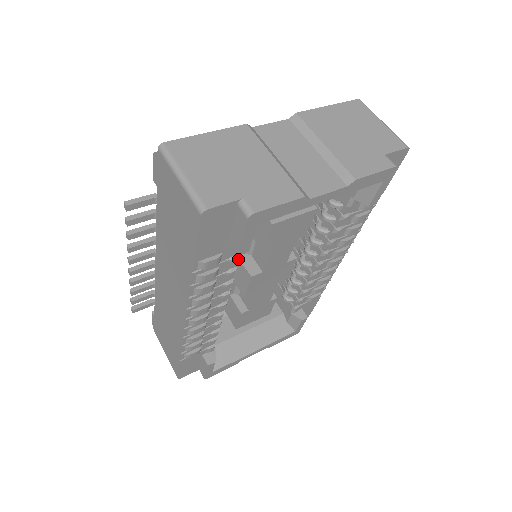
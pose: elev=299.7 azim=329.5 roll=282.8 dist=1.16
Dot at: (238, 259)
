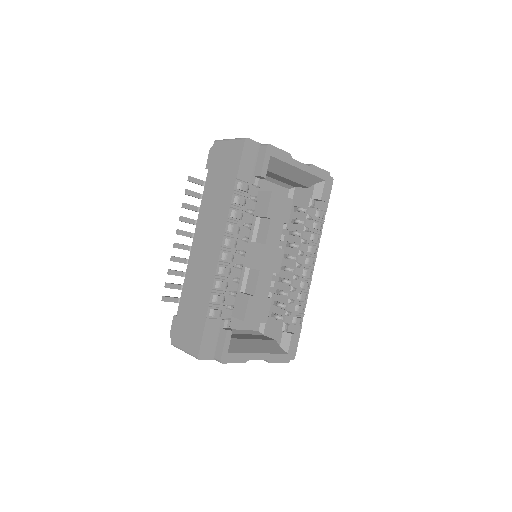
Dot at: (256, 199)
